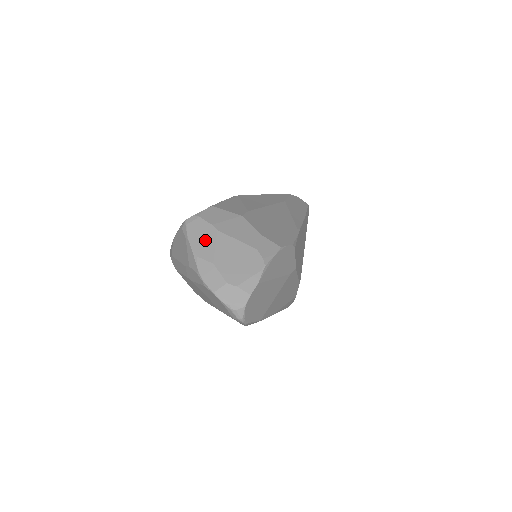
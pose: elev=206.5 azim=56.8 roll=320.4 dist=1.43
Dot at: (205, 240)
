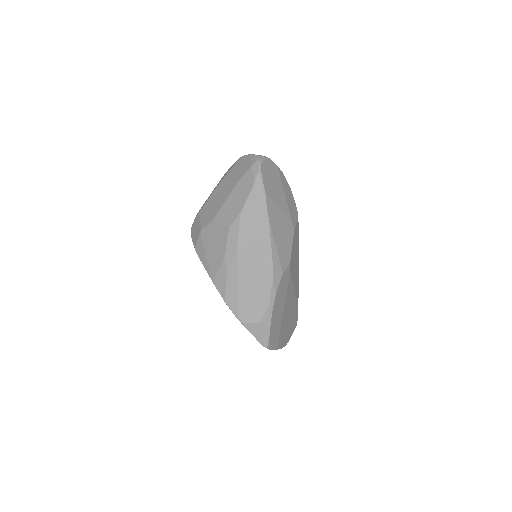
Dot at: occluded
